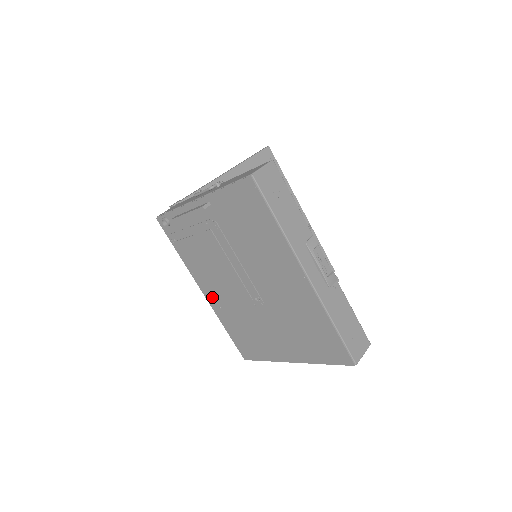
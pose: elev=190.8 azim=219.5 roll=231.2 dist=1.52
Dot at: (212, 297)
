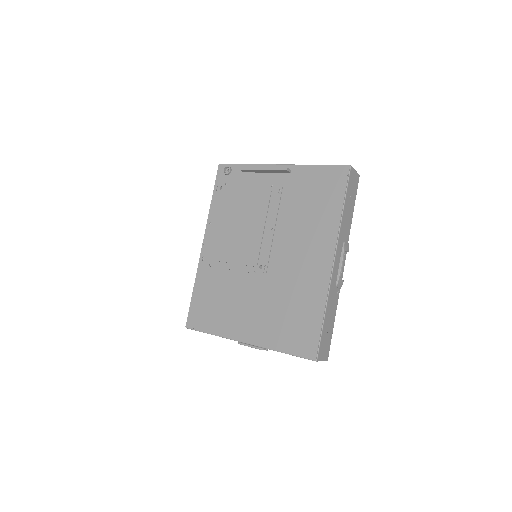
Dot at: (211, 251)
